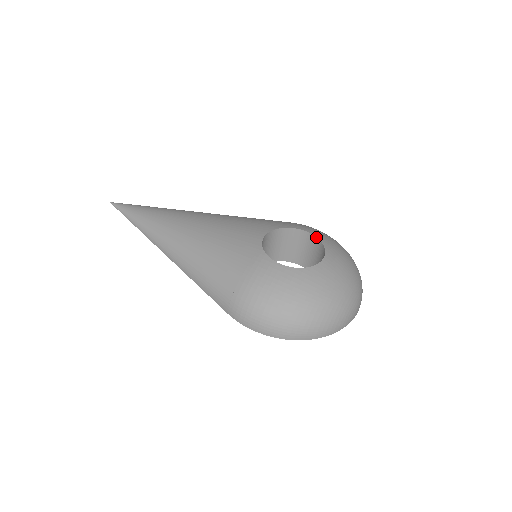
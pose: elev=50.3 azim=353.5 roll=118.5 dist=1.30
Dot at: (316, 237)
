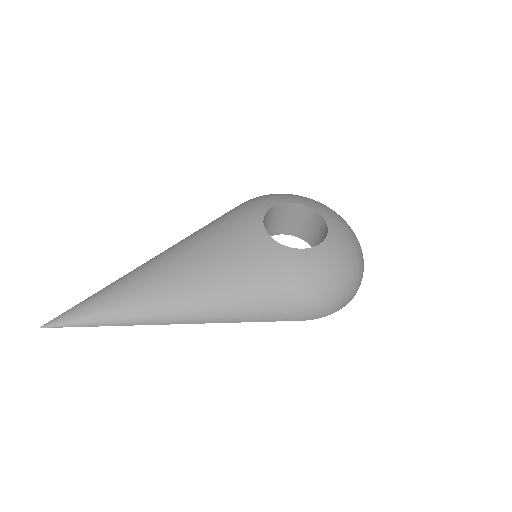
Dot at: (292, 203)
